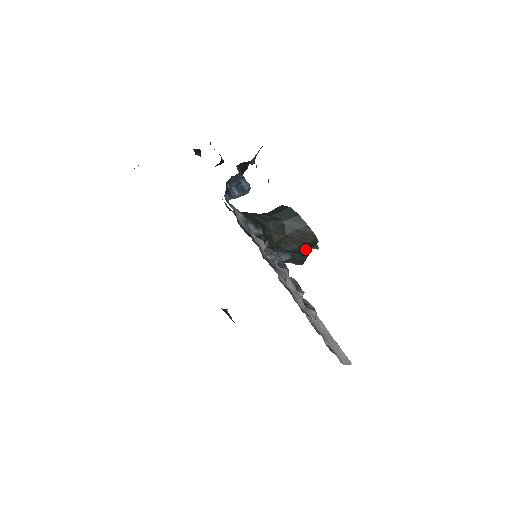
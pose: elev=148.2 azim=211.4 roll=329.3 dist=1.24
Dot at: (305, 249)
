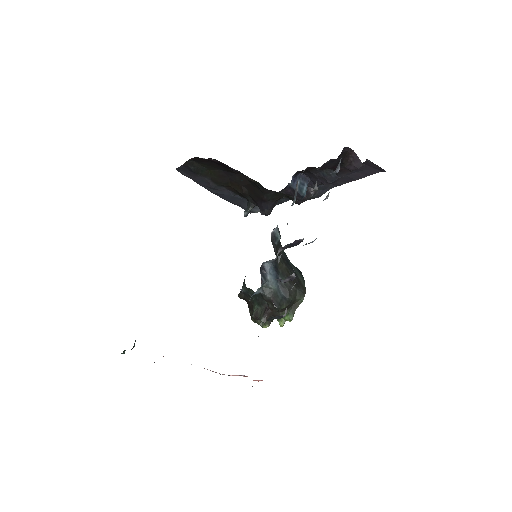
Dot at: (291, 294)
